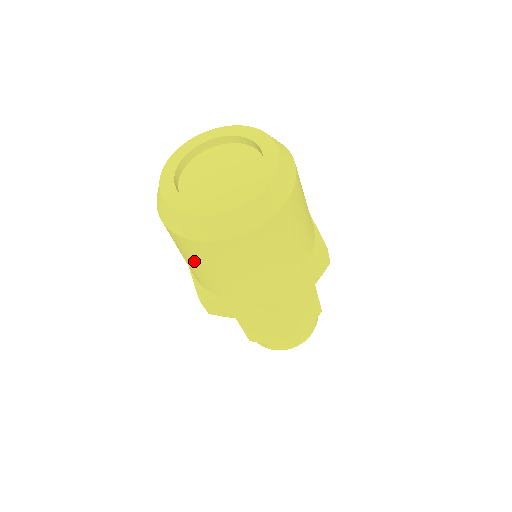
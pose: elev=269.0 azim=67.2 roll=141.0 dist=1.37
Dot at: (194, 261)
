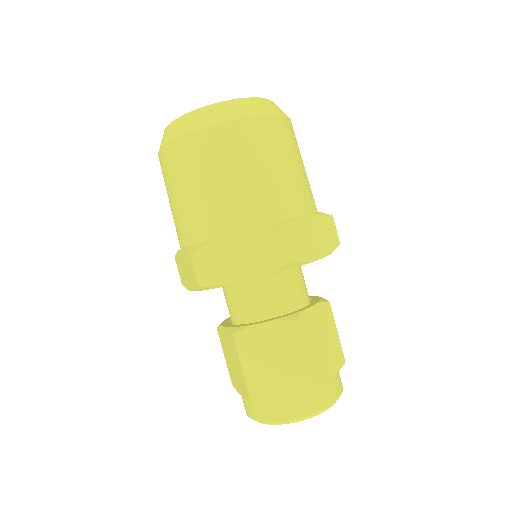
Dot at: (190, 179)
